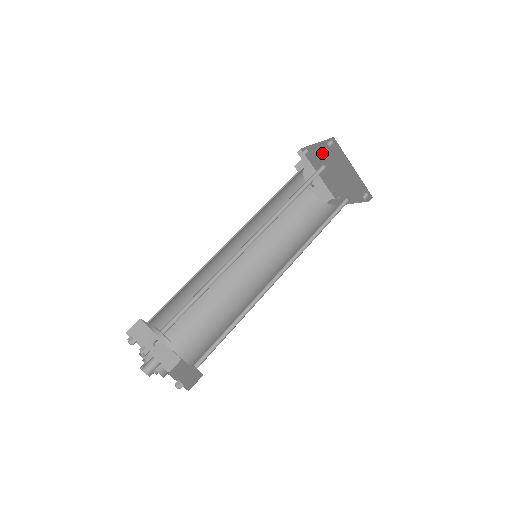
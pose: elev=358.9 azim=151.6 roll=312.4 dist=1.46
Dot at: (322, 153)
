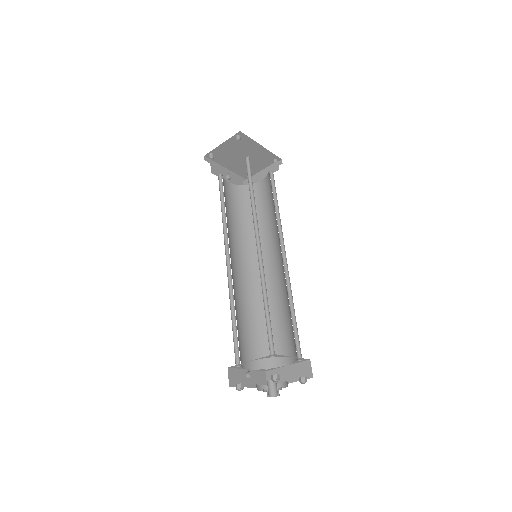
Dot at: (228, 149)
